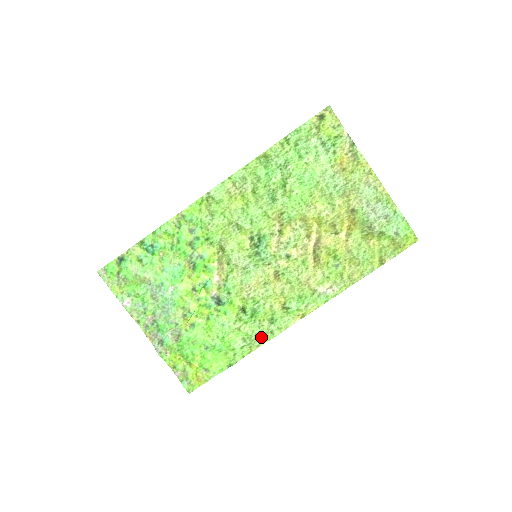
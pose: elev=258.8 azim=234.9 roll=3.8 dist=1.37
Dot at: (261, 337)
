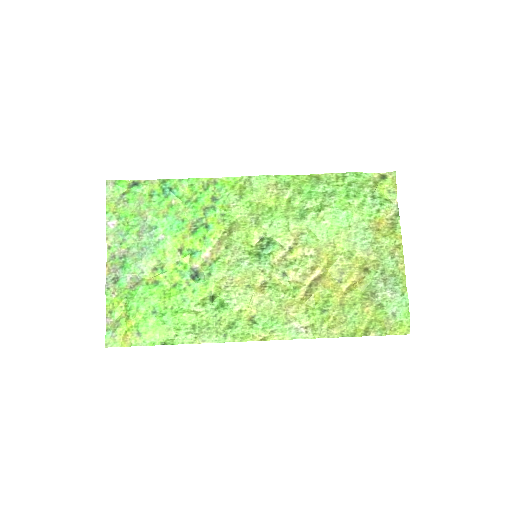
Dot at: (212, 334)
